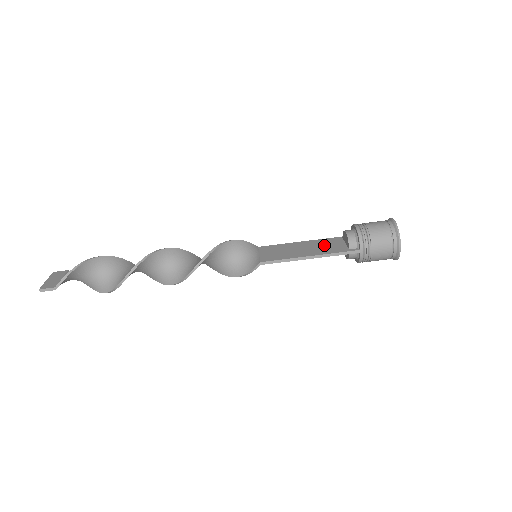
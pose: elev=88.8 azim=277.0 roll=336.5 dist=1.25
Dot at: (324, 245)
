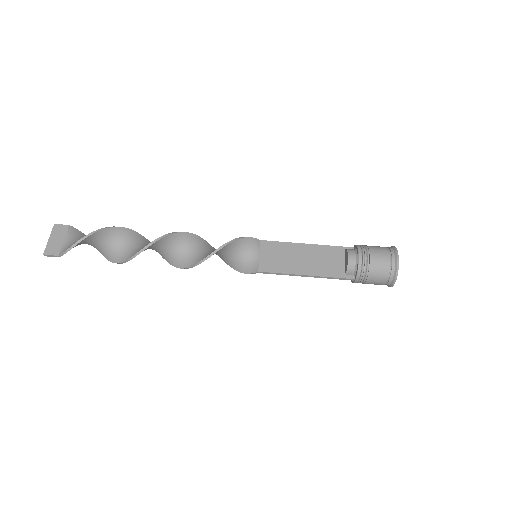
Dot at: (324, 259)
